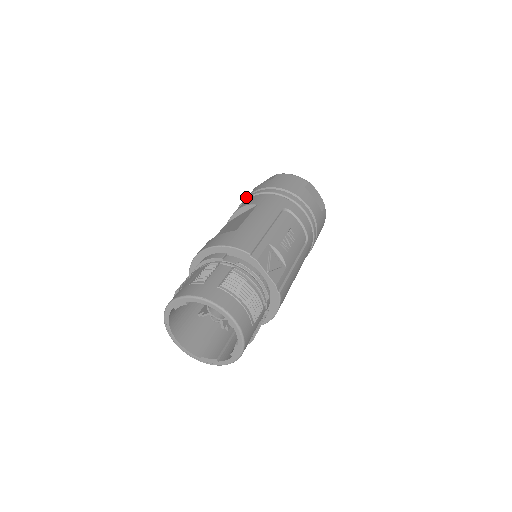
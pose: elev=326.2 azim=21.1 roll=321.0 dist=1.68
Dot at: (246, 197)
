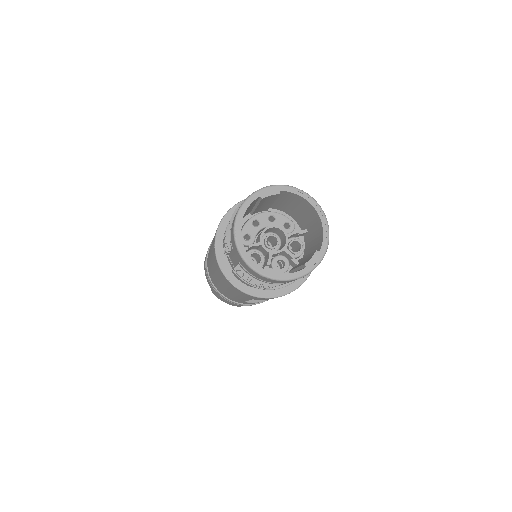
Dot at: occluded
